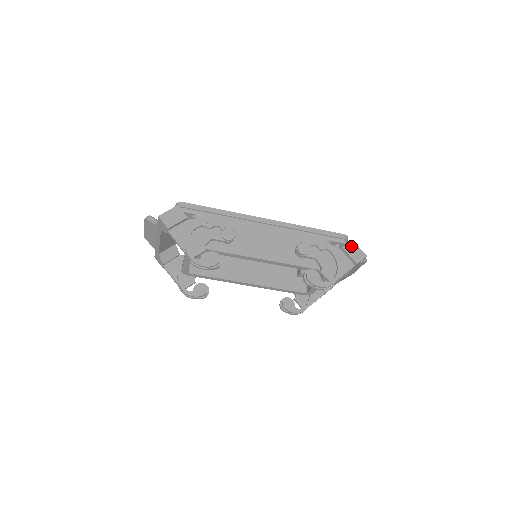
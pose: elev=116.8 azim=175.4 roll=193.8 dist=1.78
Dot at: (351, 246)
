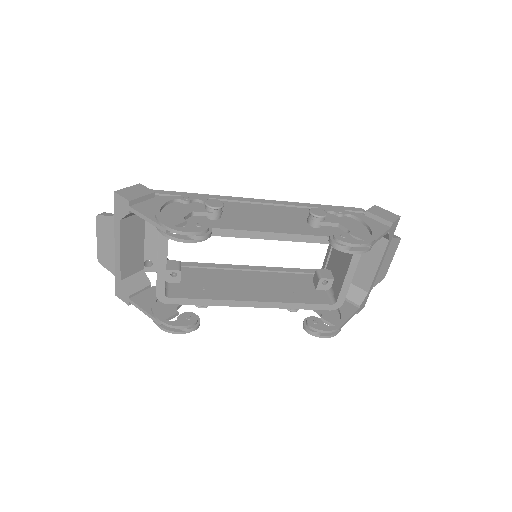
Dot at: (376, 209)
